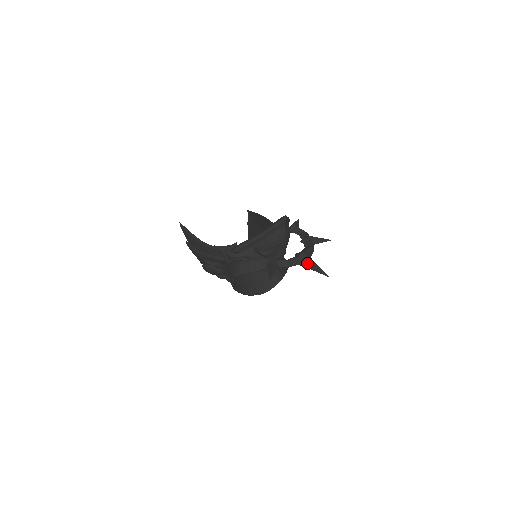
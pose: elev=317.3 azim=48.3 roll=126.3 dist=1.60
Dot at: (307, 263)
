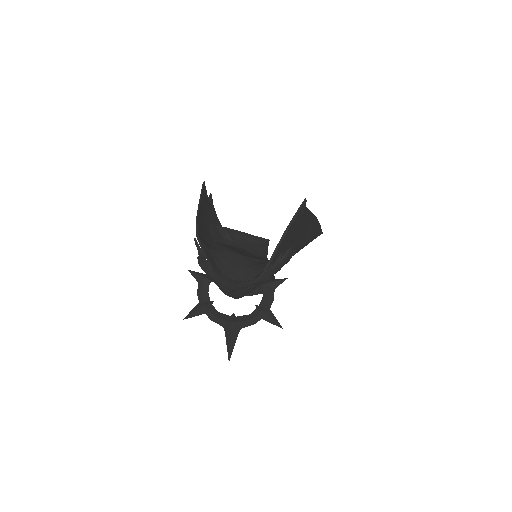
Dot at: (227, 333)
